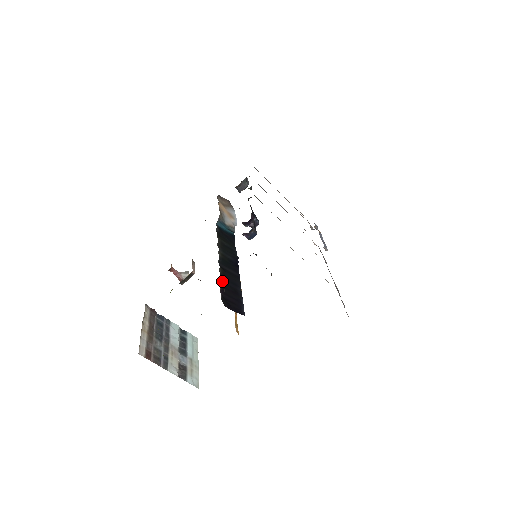
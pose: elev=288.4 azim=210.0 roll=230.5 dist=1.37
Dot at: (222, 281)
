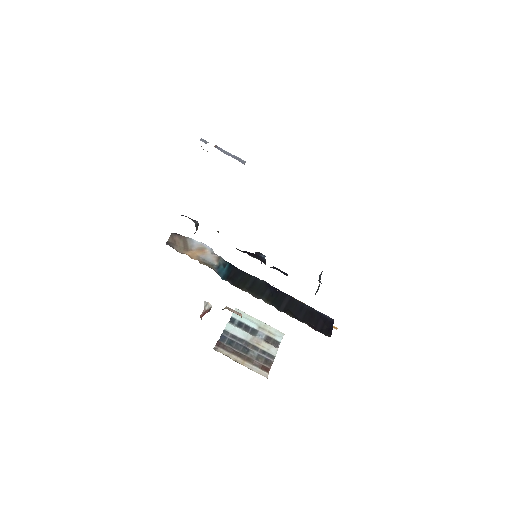
Dot at: (302, 321)
